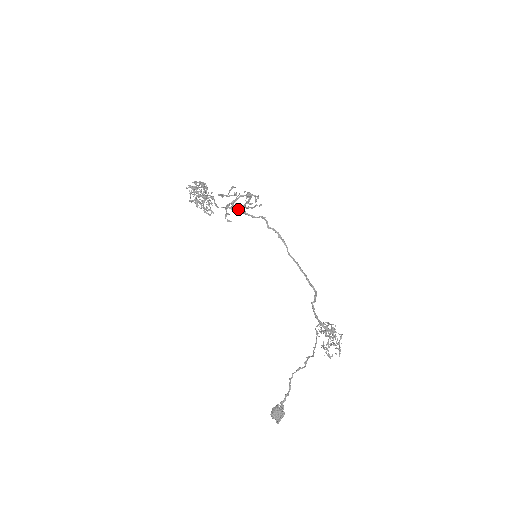
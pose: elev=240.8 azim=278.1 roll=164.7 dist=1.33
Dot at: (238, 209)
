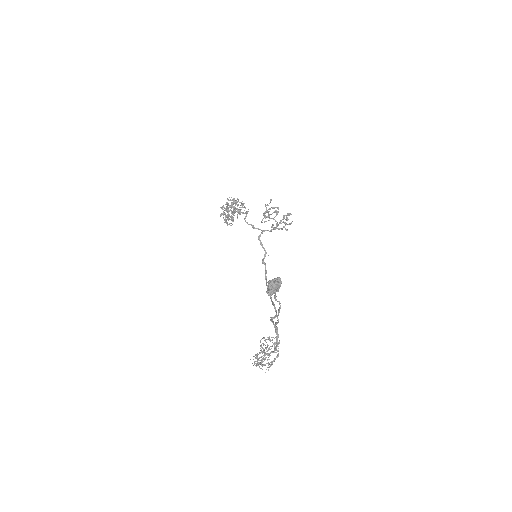
Dot at: occluded
